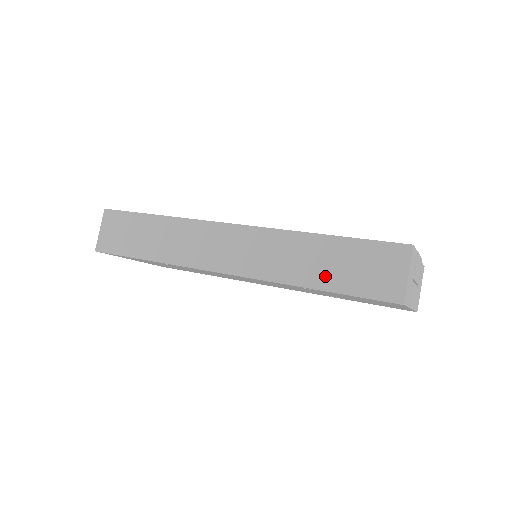
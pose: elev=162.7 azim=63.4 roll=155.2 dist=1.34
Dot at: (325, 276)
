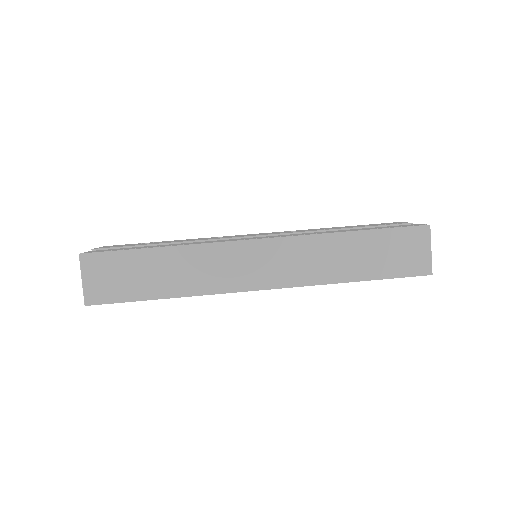
Dot at: (363, 268)
